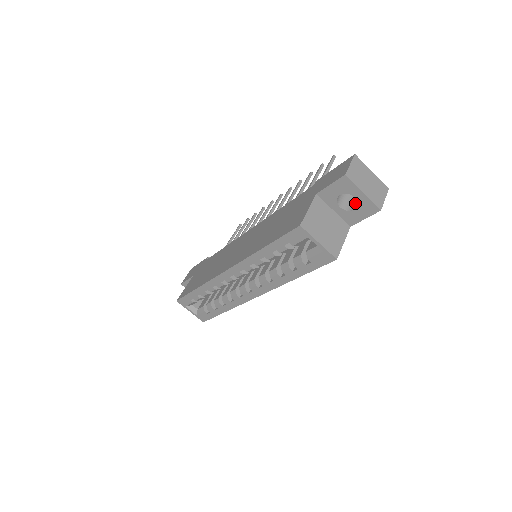
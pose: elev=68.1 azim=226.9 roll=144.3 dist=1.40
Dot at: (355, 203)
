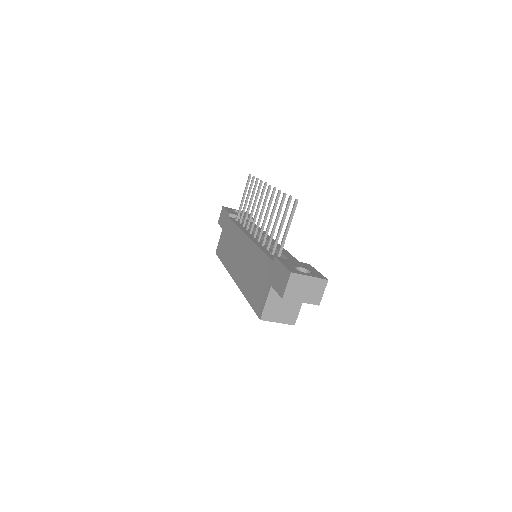
Dot at: occluded
